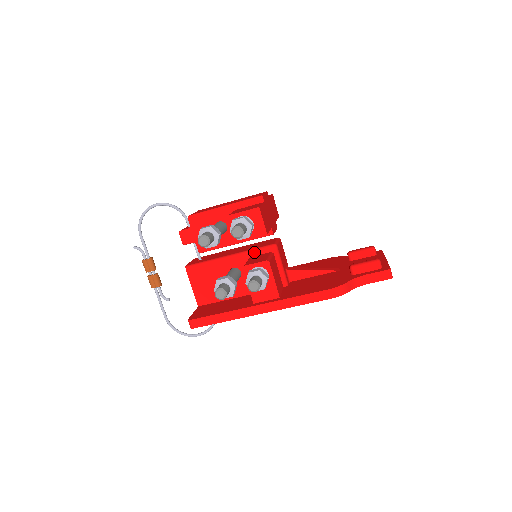
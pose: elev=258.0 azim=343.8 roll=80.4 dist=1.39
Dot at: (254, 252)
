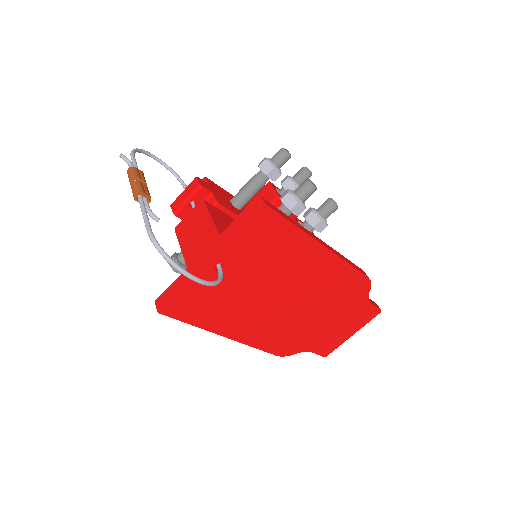
Dot at: occluded
